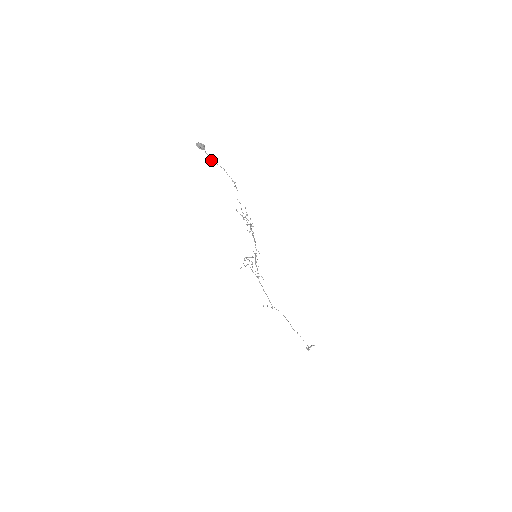
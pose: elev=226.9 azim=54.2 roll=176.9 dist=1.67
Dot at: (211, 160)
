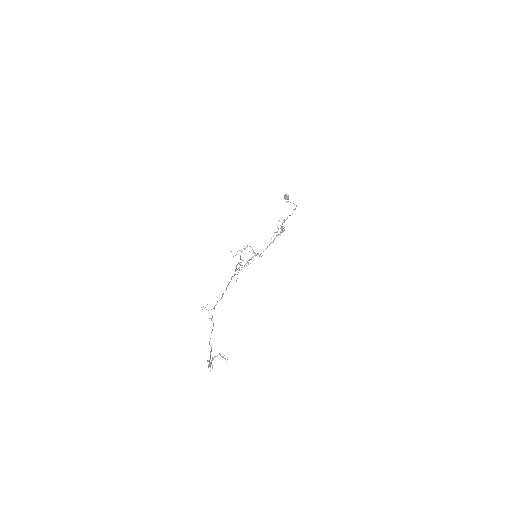
Dot at: (288, 201)
